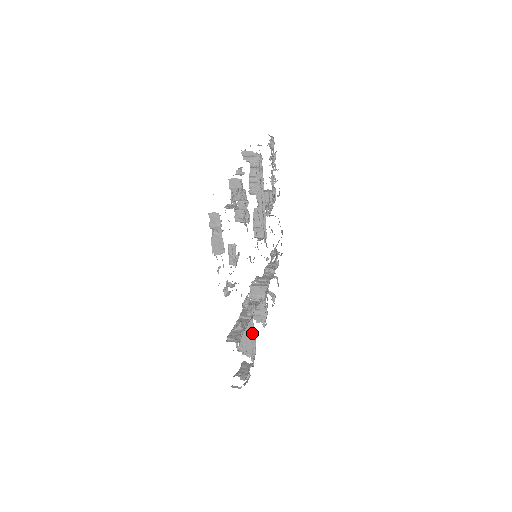
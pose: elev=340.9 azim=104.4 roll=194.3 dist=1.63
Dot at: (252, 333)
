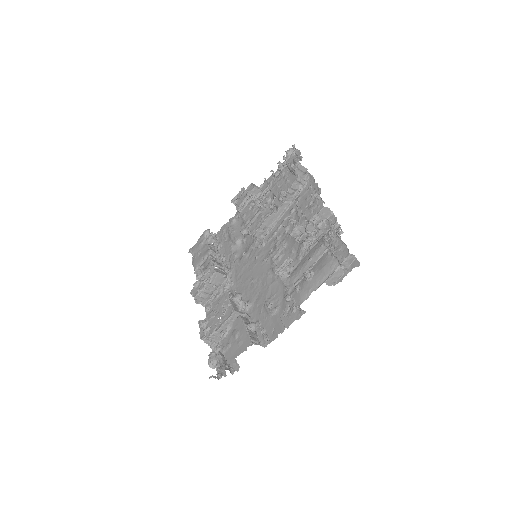
Dot at: occluded
